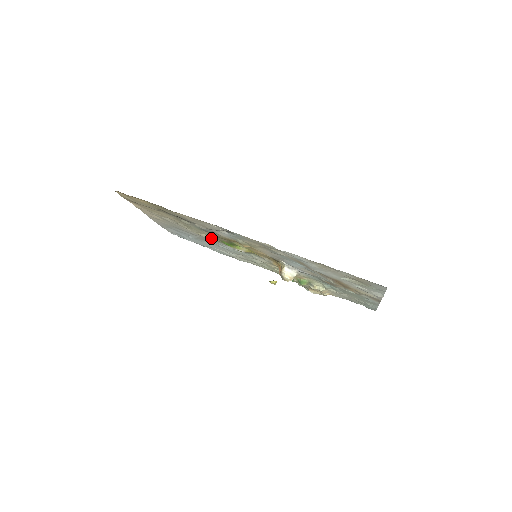
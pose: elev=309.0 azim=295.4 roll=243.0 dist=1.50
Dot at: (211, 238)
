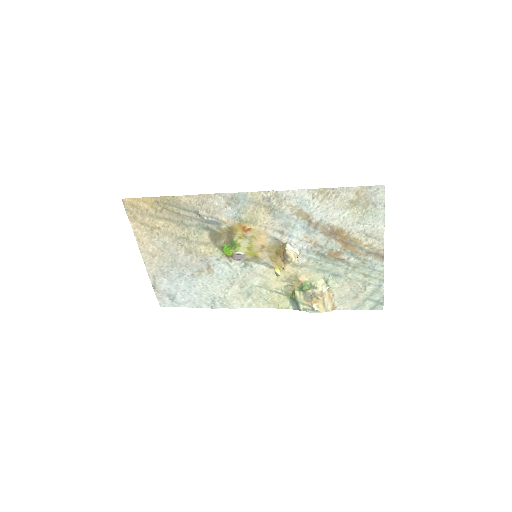
Dot at: (210, 250)
